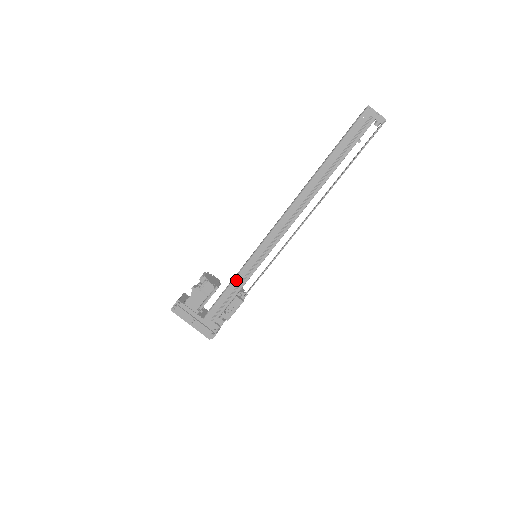
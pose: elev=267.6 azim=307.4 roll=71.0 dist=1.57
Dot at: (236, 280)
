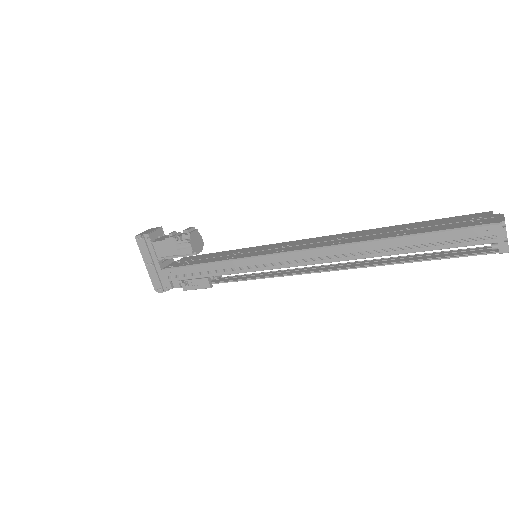
Dot at: (218, 265)
